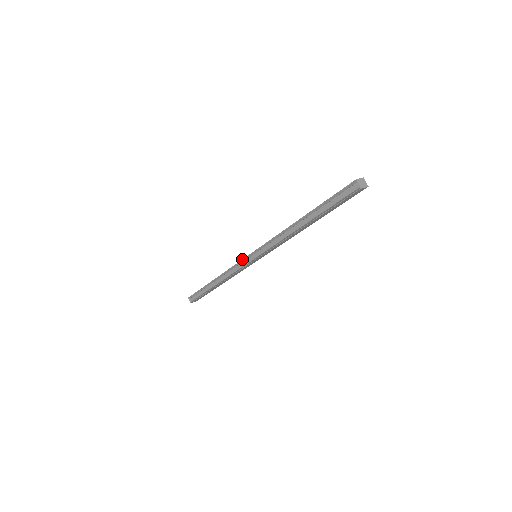
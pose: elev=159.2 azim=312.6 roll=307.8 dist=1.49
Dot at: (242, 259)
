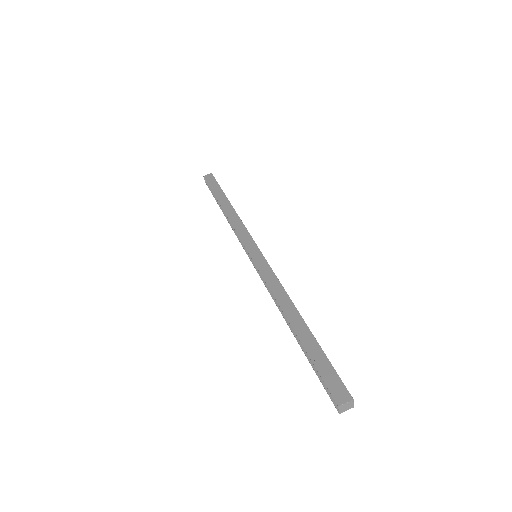
Dot at: occluded
